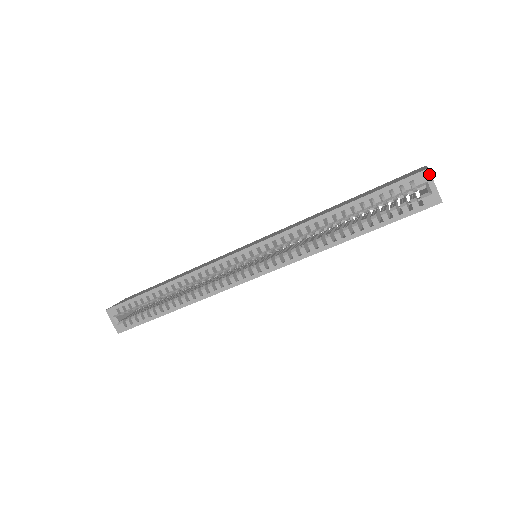
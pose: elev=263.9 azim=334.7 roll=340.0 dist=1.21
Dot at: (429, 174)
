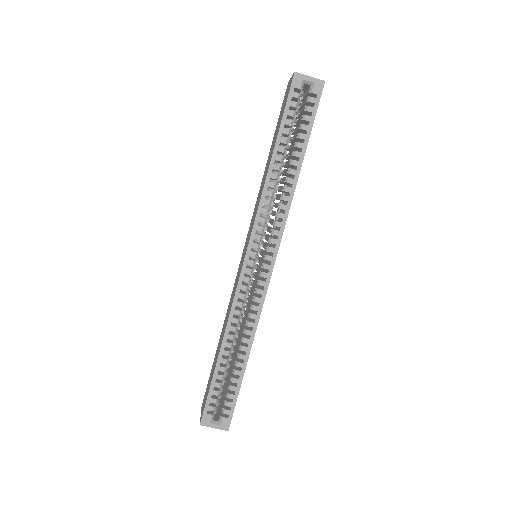
Dot at: (299, 74)
